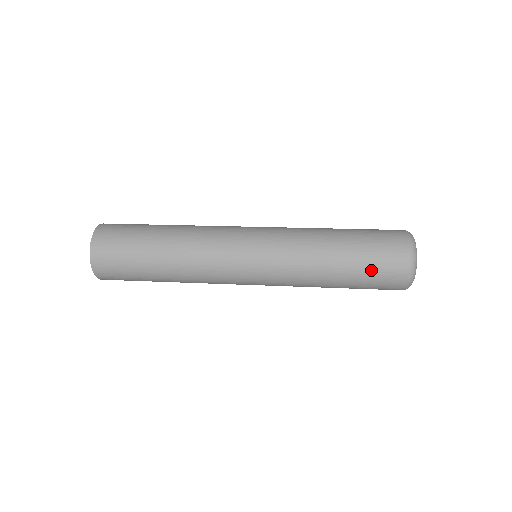
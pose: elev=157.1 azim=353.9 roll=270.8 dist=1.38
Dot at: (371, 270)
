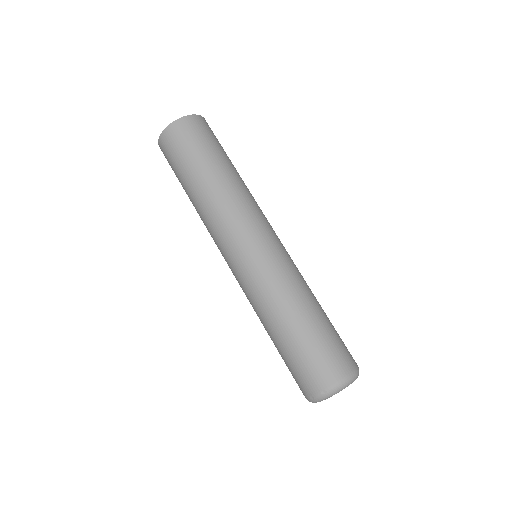
Dot at: (307, 355)
